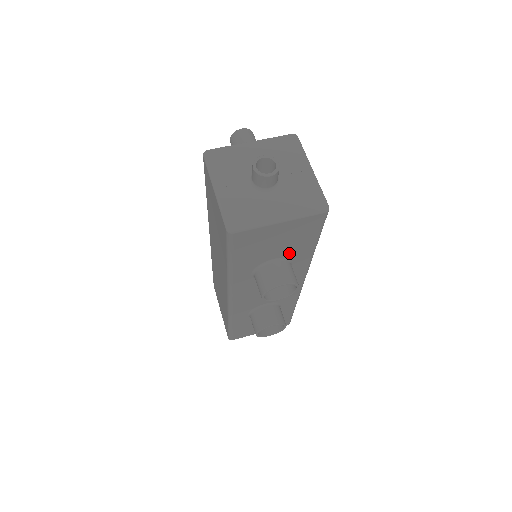
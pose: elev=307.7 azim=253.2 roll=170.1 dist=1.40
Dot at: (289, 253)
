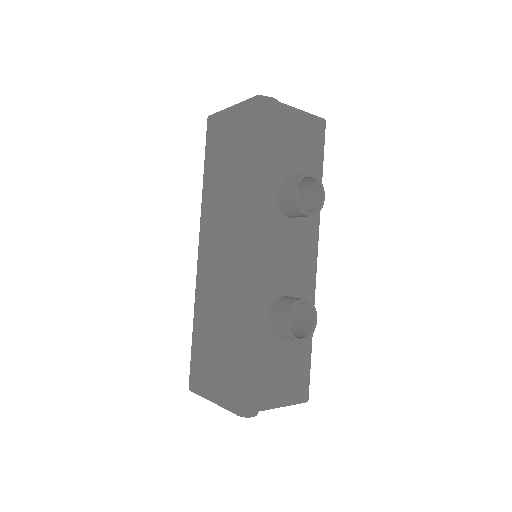
Dot at: occluded
